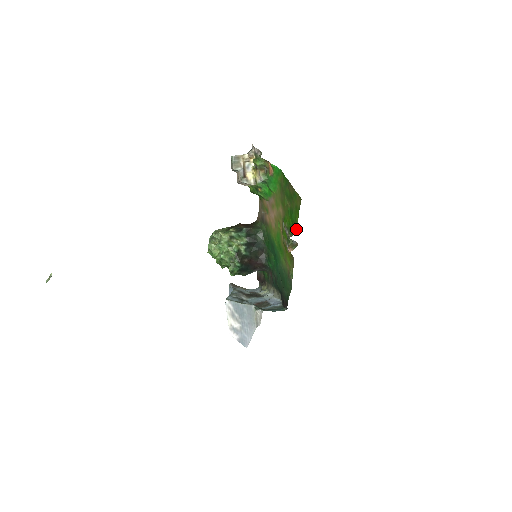
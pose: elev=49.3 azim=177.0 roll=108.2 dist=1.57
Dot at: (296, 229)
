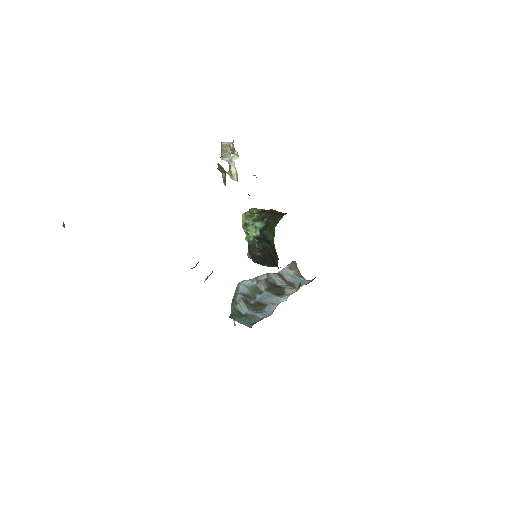
Dot at: occluded
